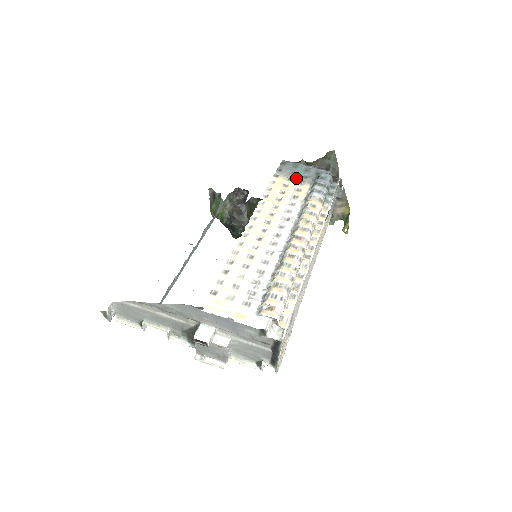
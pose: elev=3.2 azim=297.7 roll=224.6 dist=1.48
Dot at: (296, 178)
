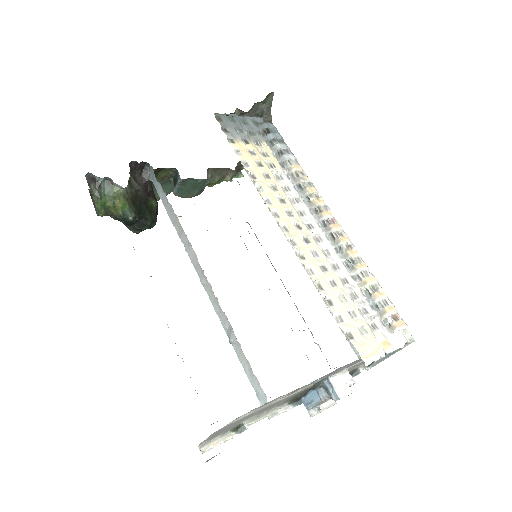
Dot at: (249, 138)
